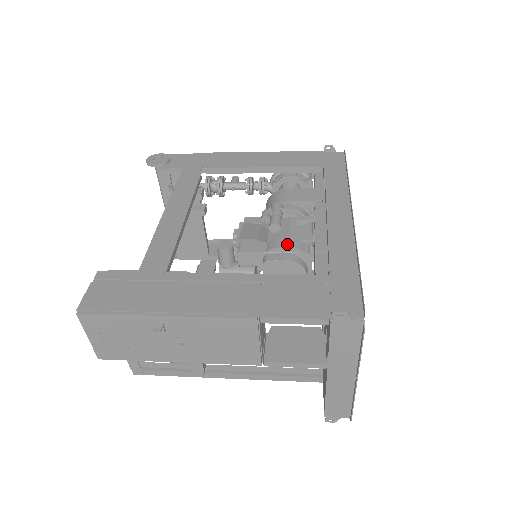
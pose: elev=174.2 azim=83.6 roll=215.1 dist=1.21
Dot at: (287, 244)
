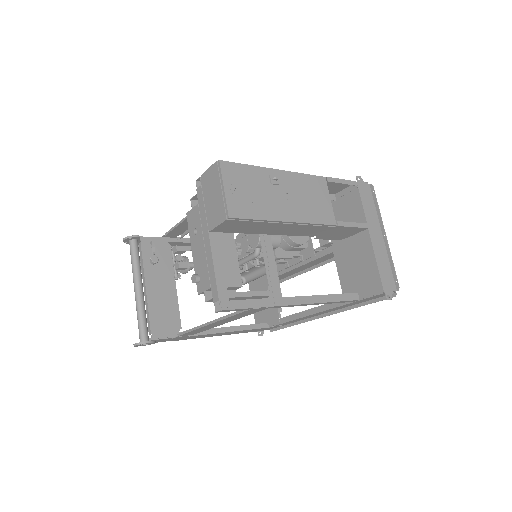
Dot at: occluded
